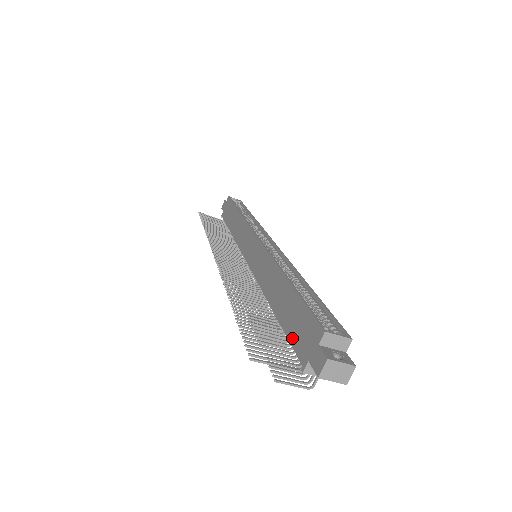
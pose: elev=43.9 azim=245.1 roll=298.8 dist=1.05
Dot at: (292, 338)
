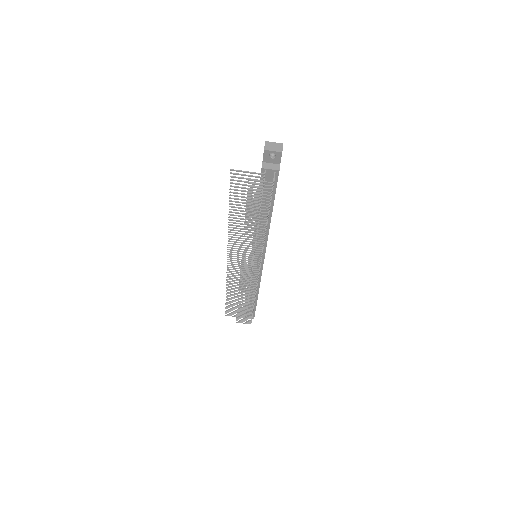
Dot at: occluded
